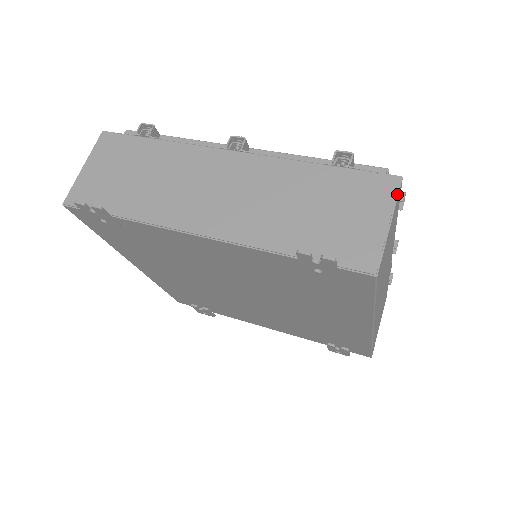
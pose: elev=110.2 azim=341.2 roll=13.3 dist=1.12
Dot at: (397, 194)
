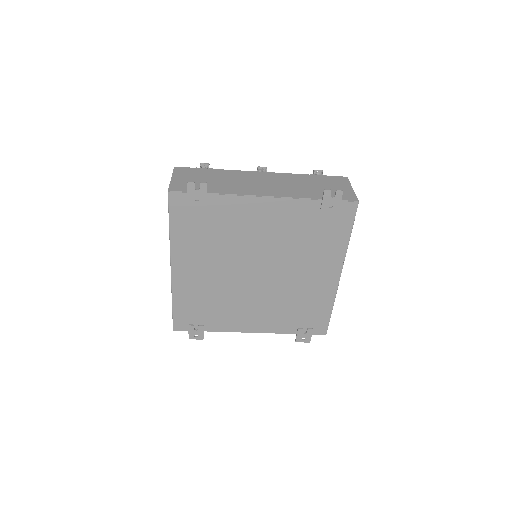
Dot at: (349, 181)
